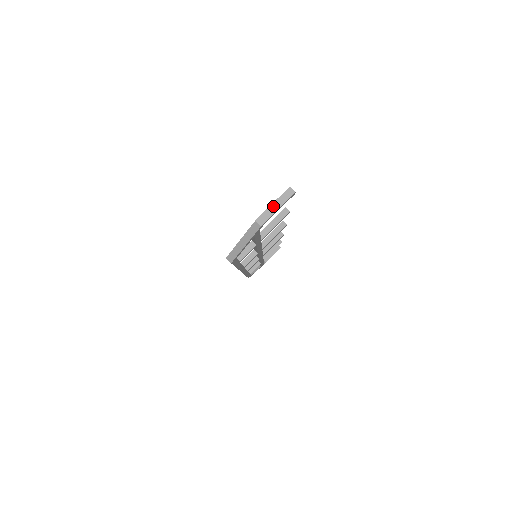
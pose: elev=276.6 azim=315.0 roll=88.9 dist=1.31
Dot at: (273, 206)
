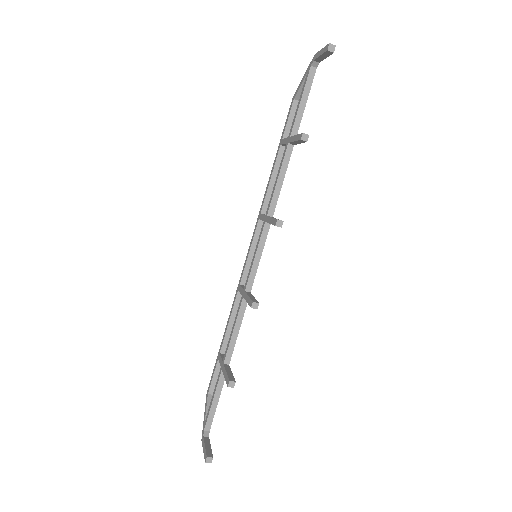
Dot at: occluded
